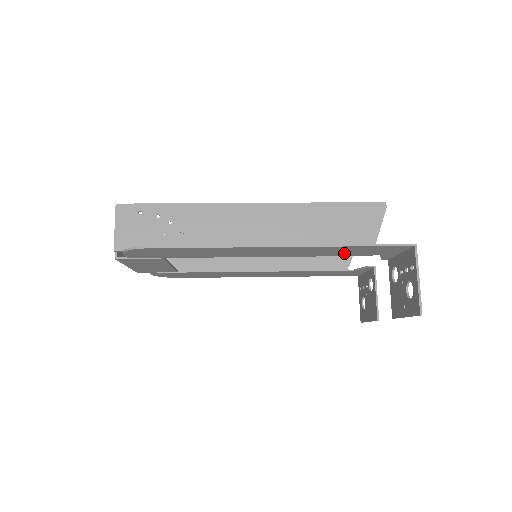
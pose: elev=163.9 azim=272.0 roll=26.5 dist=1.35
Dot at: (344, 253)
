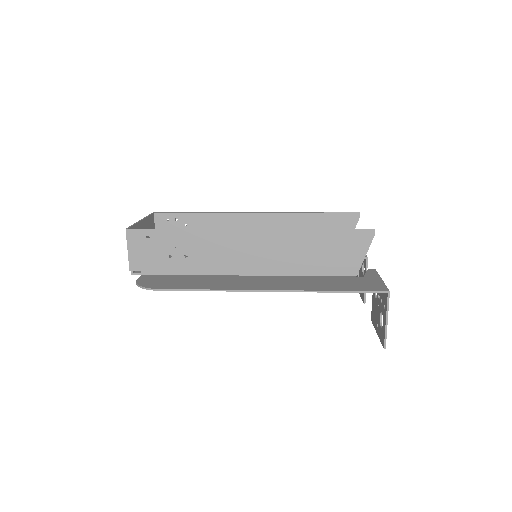
Dot at: (328, 281)
